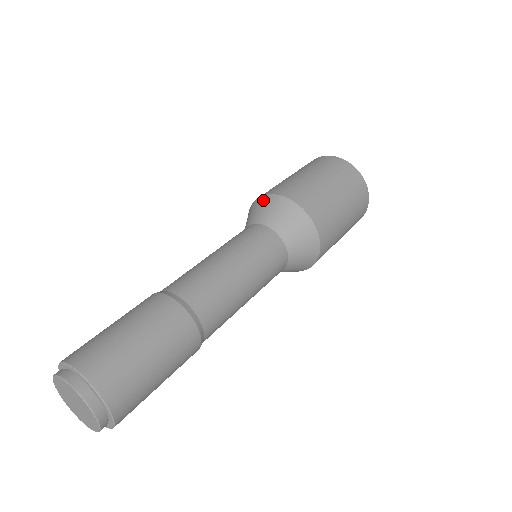
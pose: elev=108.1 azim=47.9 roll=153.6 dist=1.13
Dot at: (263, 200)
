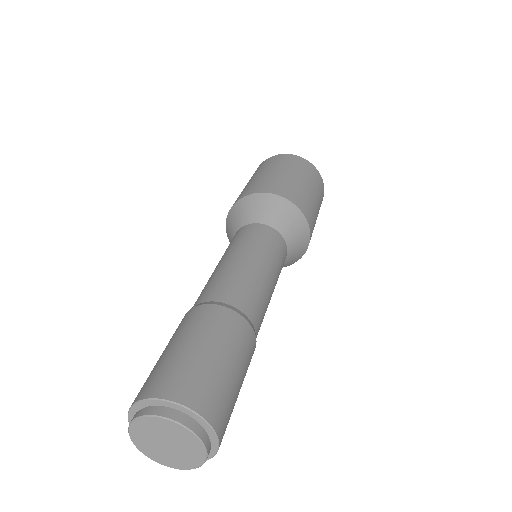
Dot at: (255, 198)
